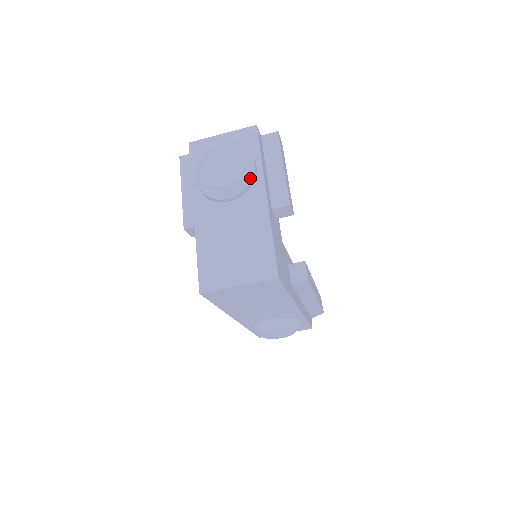
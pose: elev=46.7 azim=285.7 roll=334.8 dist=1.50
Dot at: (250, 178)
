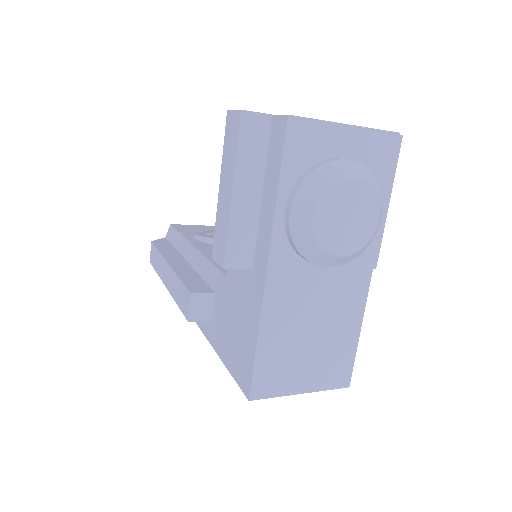
Dot at: occluded
